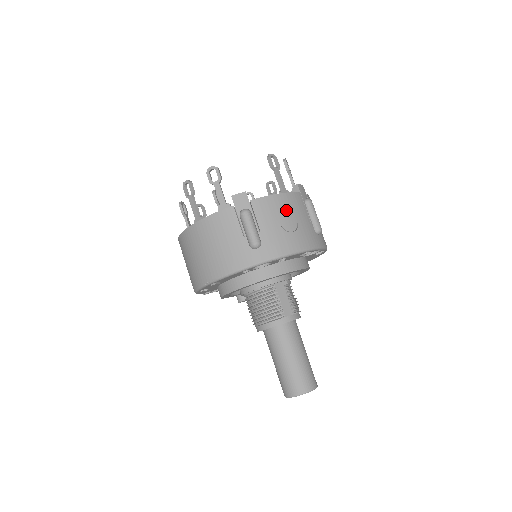
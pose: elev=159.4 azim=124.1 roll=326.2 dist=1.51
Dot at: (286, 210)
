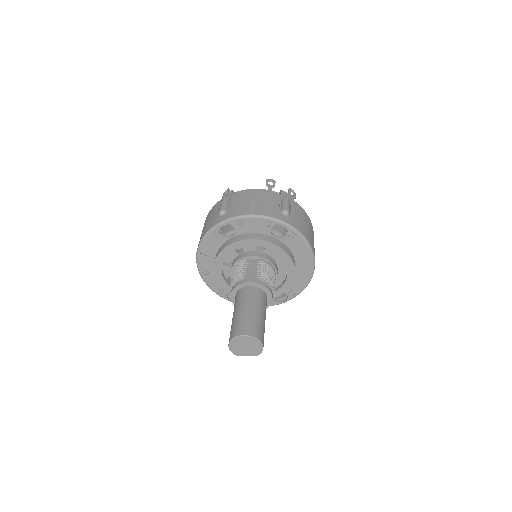
Dot at: (256, 196)
